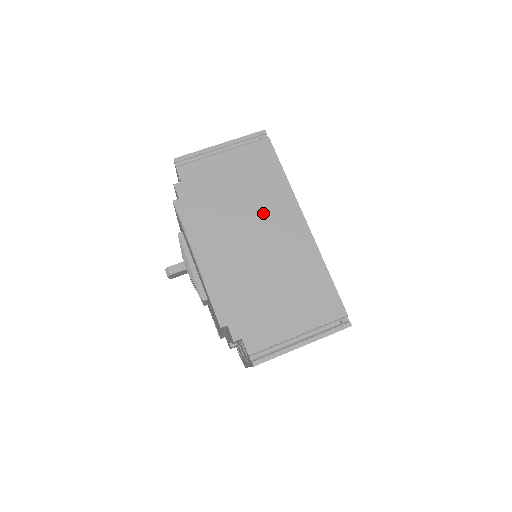
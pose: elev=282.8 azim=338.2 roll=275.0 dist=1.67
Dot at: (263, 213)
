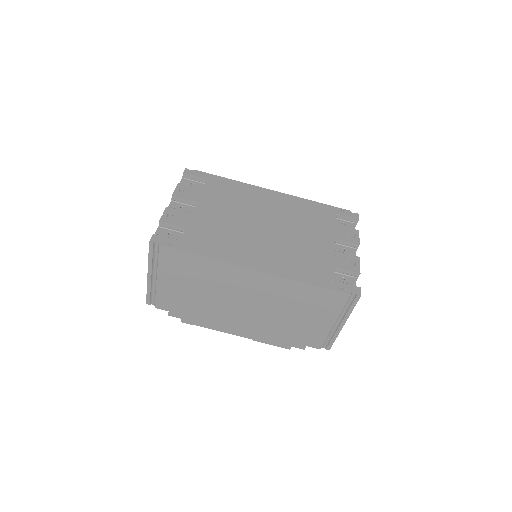
Dot at: (227, 288)
